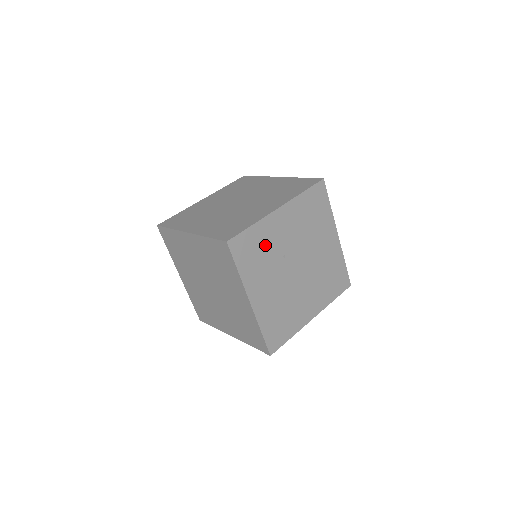
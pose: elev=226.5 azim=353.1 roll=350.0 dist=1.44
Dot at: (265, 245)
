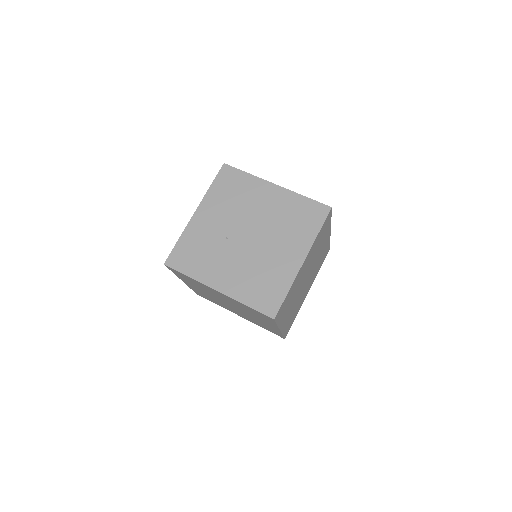
Dot at: (201, 243)
